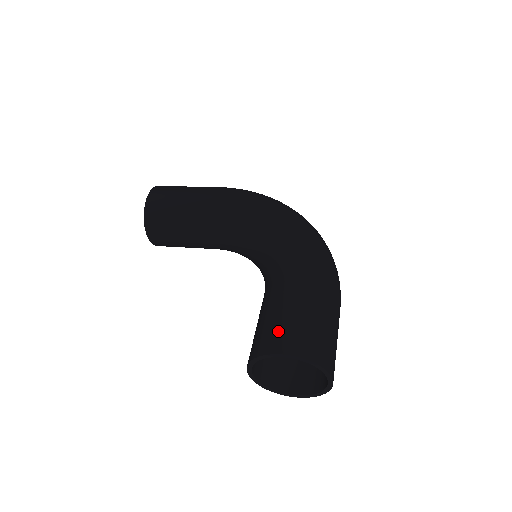
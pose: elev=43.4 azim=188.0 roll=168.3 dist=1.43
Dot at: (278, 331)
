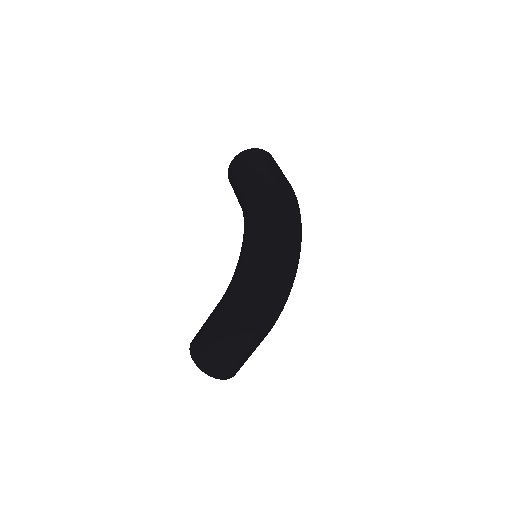
Dot at: (197, 336)
